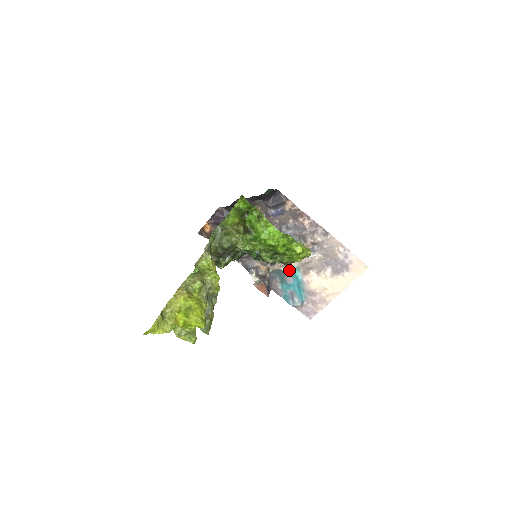
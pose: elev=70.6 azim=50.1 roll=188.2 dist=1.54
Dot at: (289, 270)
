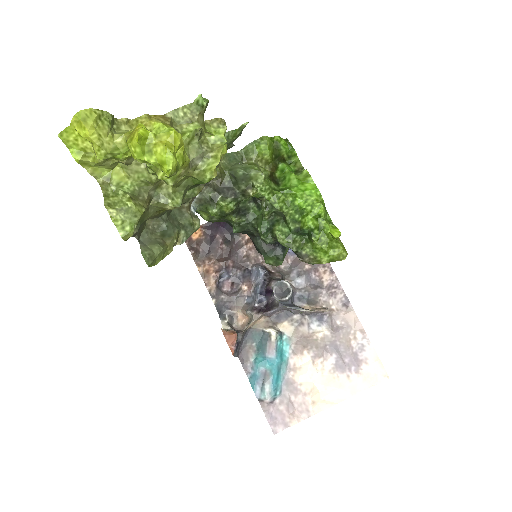
Dot at: (277, 335)
